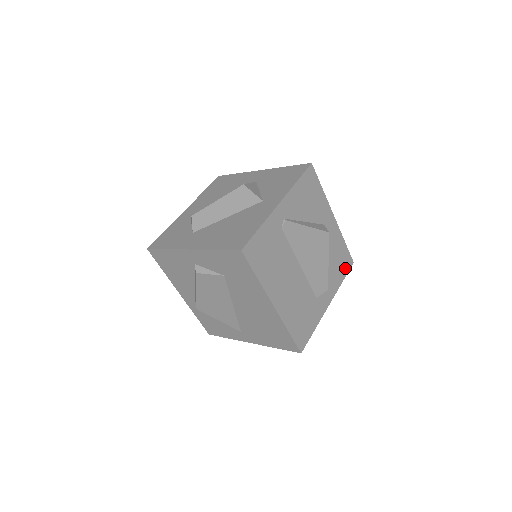
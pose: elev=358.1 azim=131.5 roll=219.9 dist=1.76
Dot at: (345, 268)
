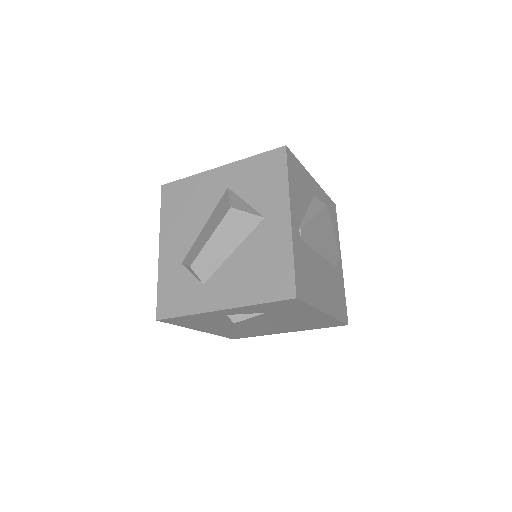
Dot at: (335, 217)
